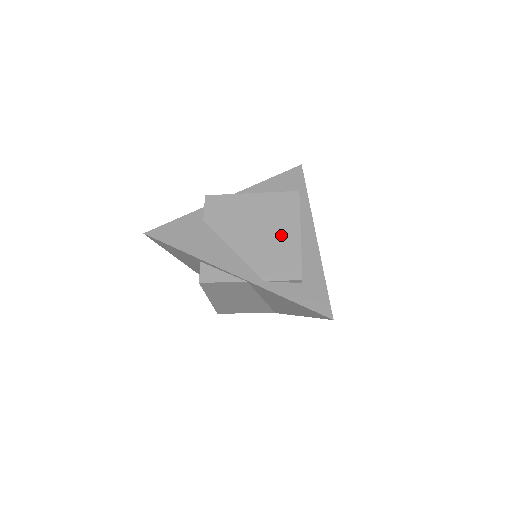
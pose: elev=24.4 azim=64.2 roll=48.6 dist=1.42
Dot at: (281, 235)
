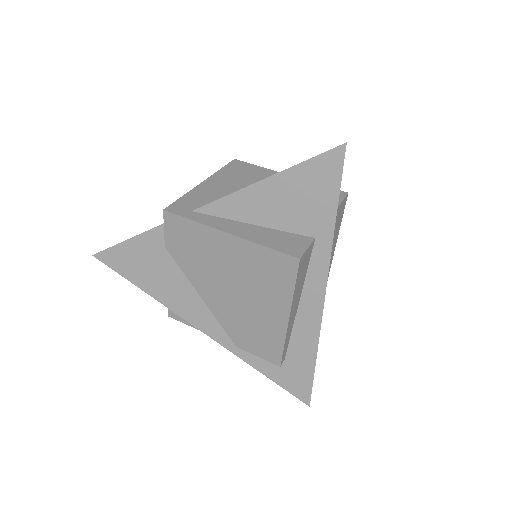
Dot at: (263, 309)
